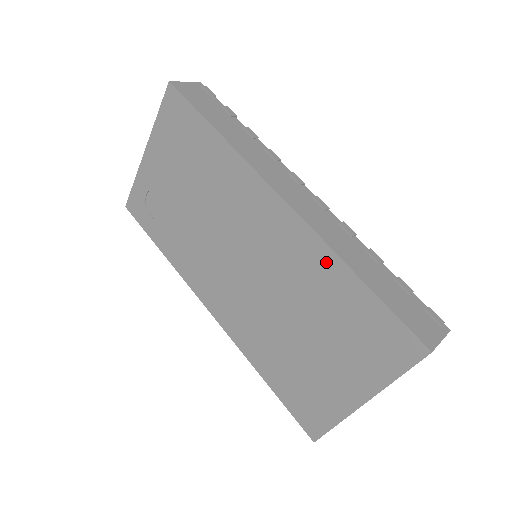
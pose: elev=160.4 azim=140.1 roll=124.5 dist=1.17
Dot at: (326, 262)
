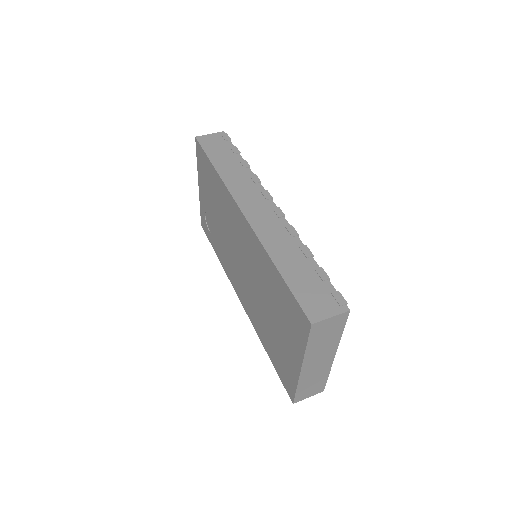
Dot at: (264, 257)
